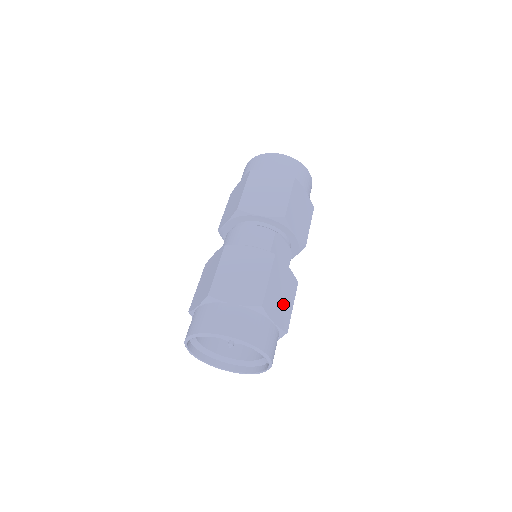
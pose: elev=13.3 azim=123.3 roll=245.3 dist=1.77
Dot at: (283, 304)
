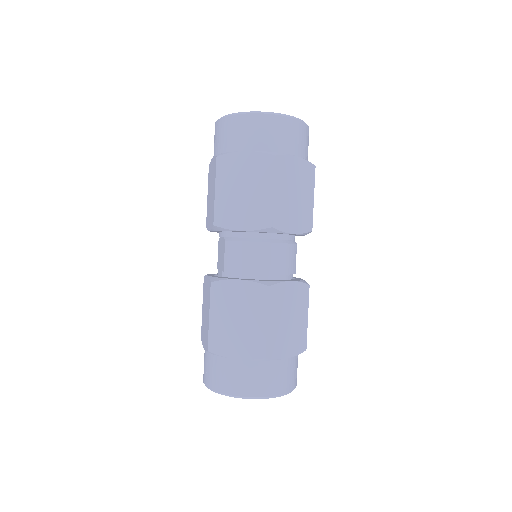
Dot at: occluded
